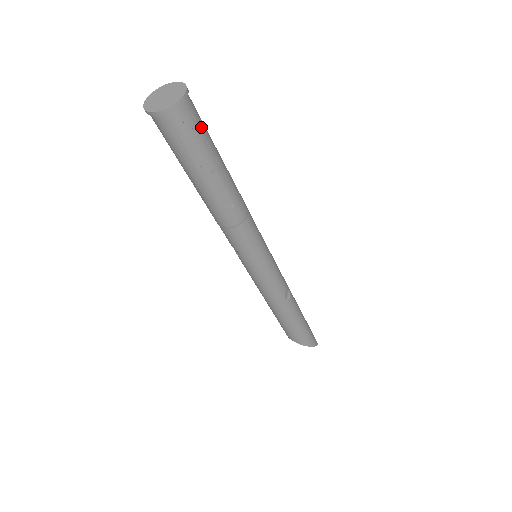
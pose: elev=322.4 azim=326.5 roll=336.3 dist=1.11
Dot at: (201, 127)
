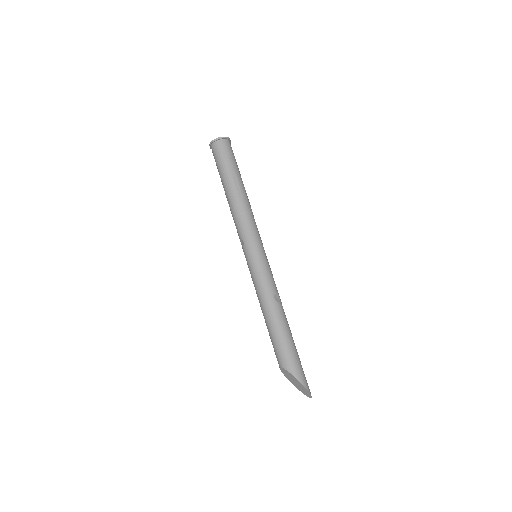
Dot at: (233, 155)
